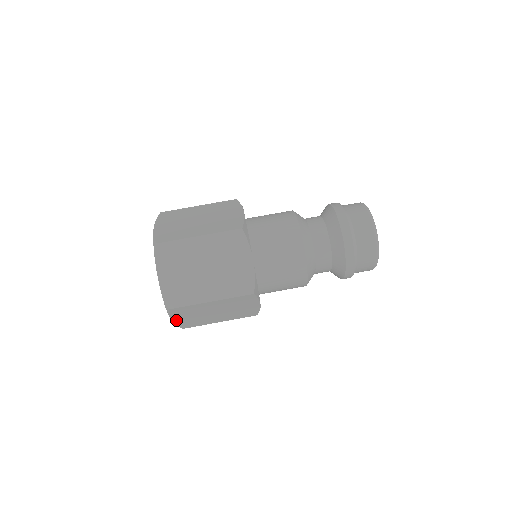
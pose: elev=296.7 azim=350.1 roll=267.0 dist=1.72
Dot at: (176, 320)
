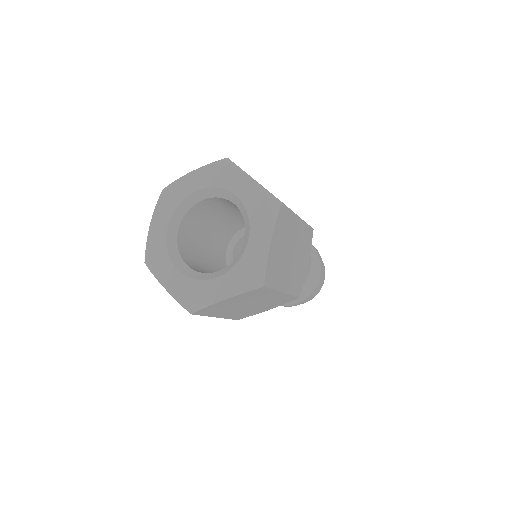
Dot at: (272, 246)
